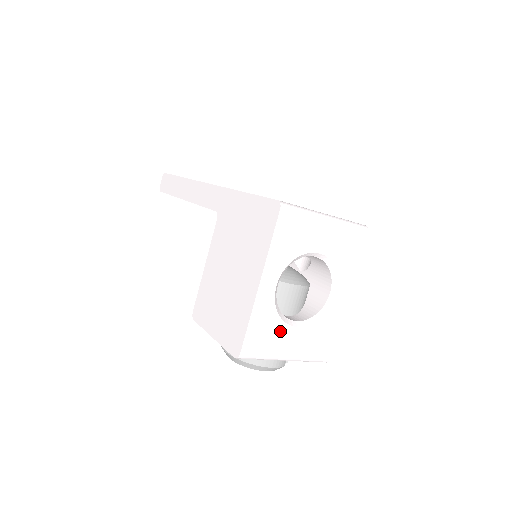
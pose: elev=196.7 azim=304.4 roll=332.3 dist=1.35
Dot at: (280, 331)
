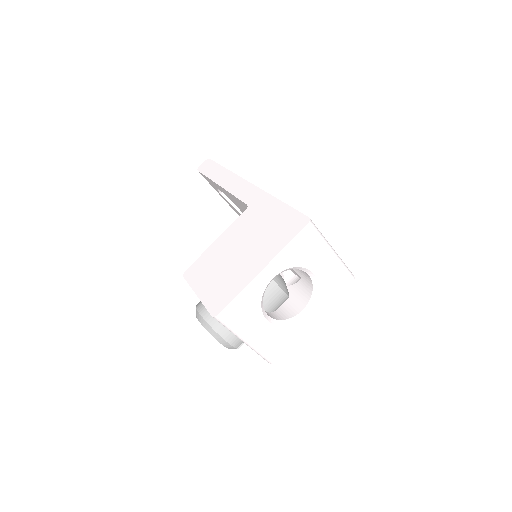
Dot at: (255, 315)
